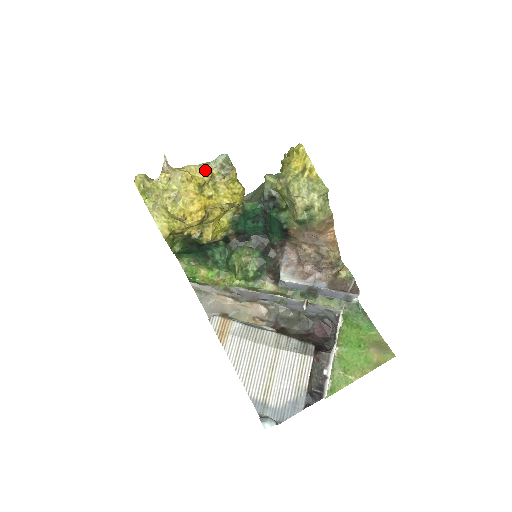
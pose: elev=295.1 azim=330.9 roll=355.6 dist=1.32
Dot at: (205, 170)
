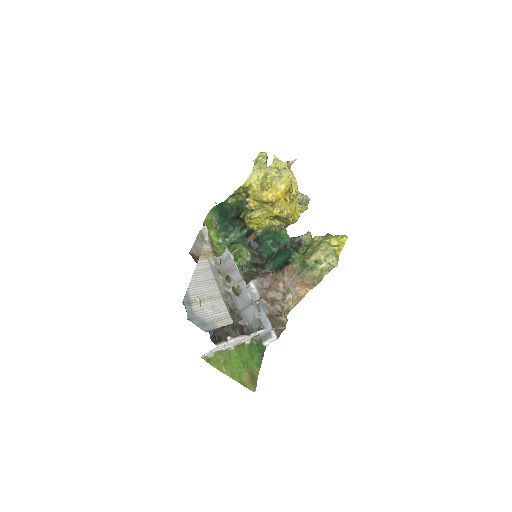
Dot at: occluded
